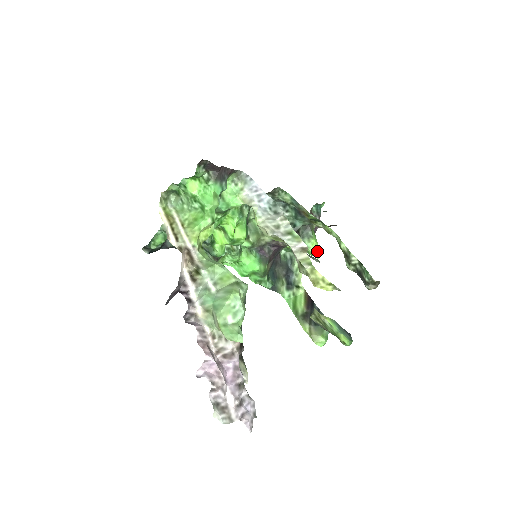
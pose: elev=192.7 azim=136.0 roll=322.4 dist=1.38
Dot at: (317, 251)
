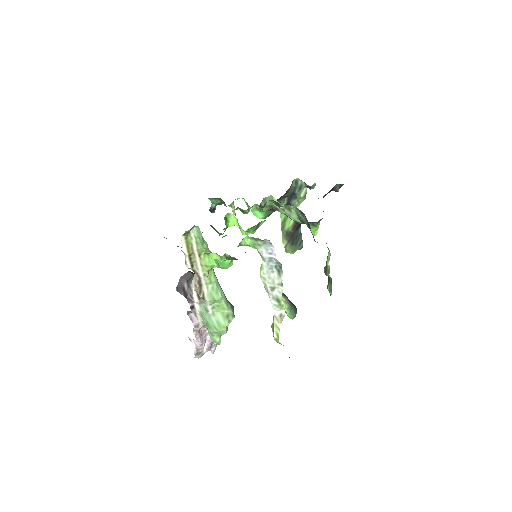
Dot at: (314, 233)
